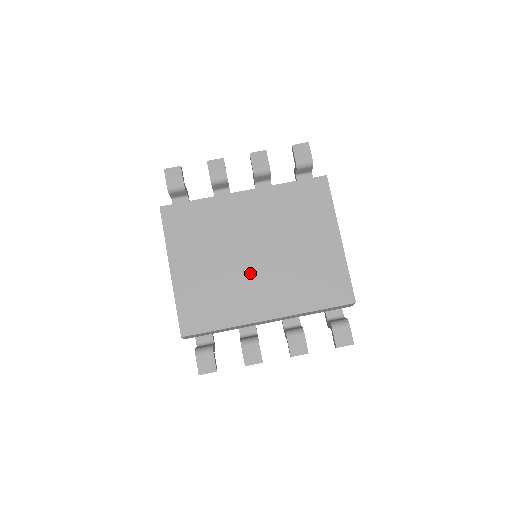
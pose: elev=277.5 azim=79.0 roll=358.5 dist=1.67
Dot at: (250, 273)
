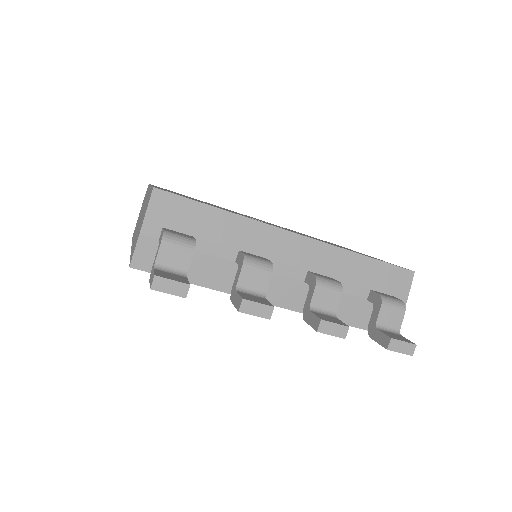
Dot at: occluded
